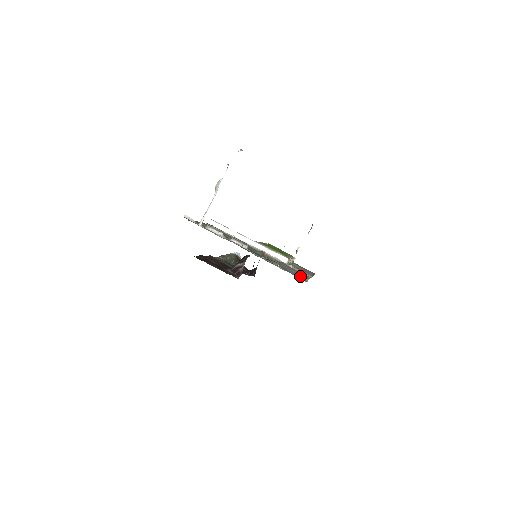
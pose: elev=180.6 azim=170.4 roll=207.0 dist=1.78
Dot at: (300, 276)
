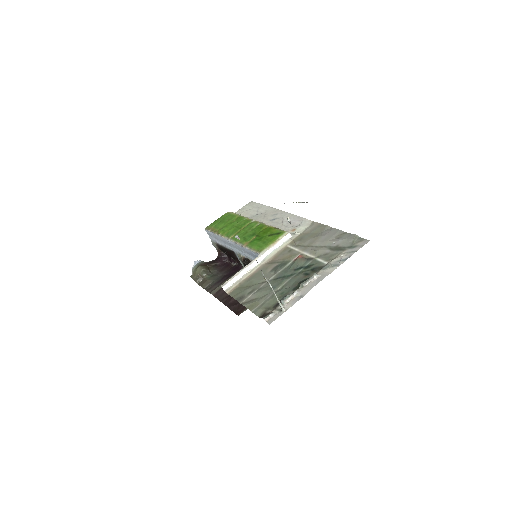
Dot at: (346, 239)
